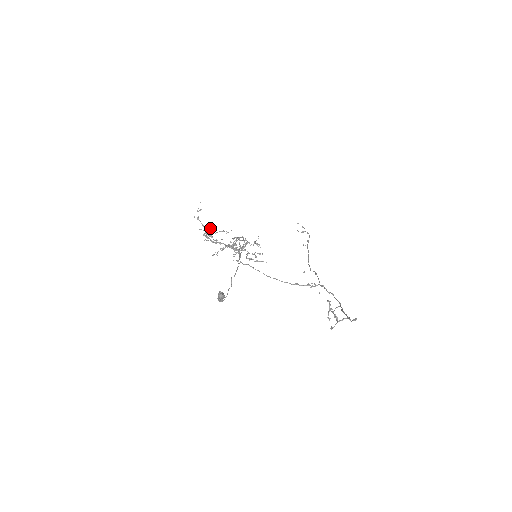
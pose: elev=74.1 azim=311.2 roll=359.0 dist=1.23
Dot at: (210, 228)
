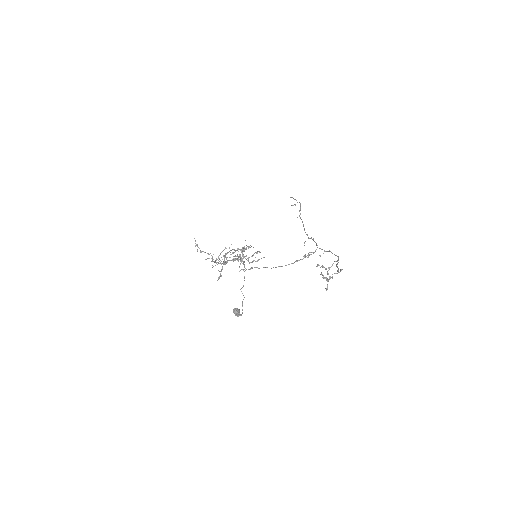
Dot at: occluded
